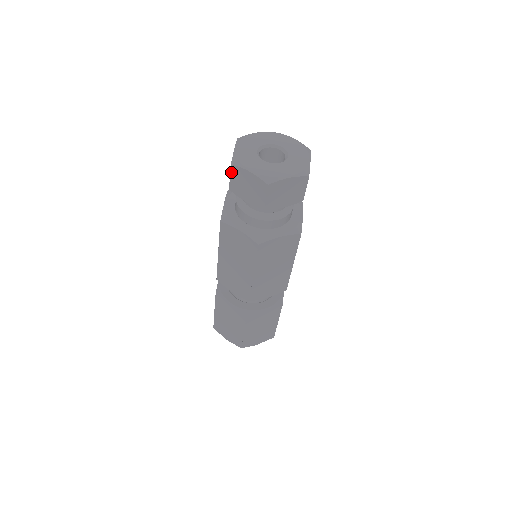
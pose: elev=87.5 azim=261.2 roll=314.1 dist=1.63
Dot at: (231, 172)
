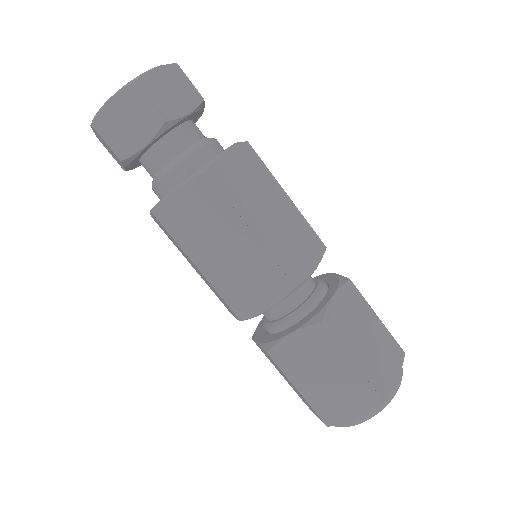
Dot at: (100, 134)
